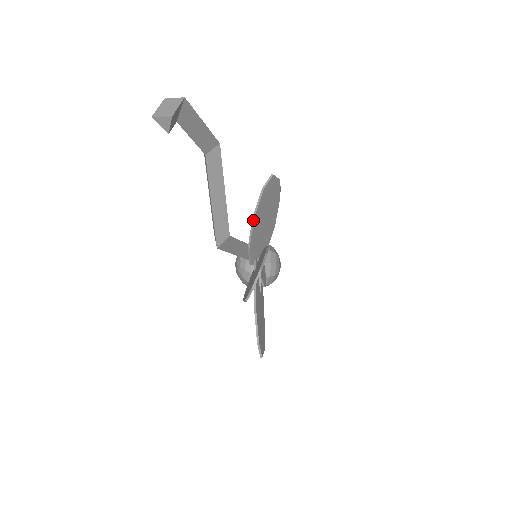
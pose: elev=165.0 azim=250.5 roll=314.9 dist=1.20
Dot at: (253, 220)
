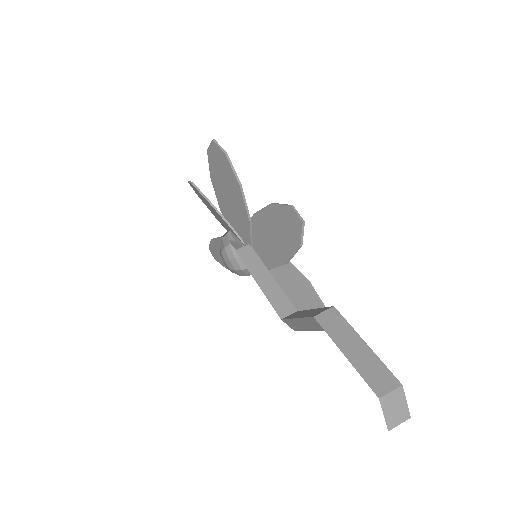
Dot at: occluded
